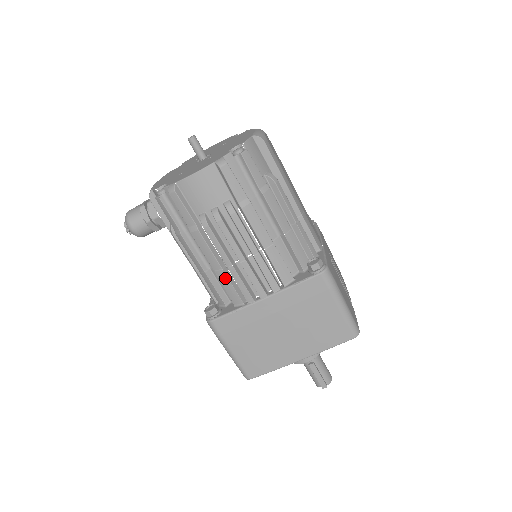
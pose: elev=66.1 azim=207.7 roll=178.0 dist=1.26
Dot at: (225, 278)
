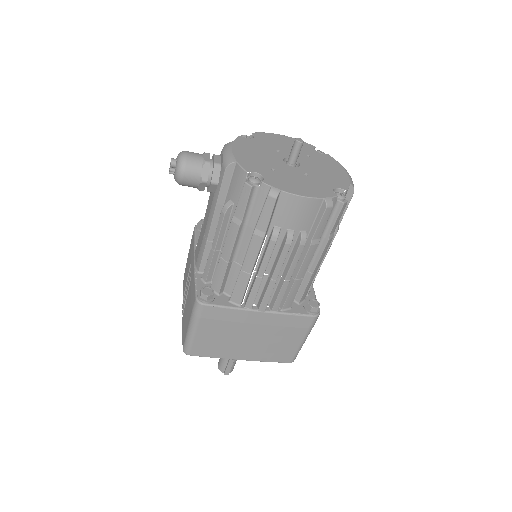
Dot at: (245, 281)
